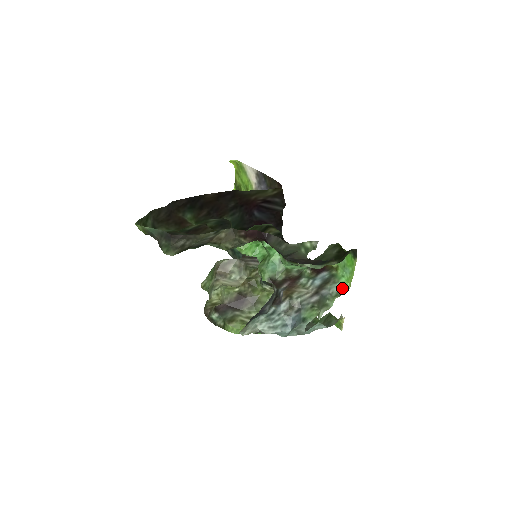
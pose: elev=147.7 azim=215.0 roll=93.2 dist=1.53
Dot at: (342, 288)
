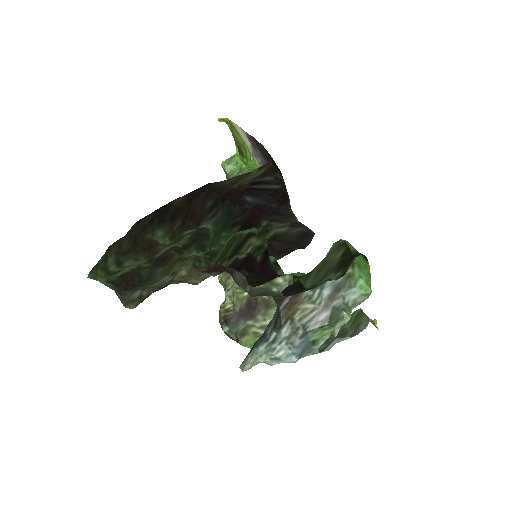
Dot at: (360, 294)
